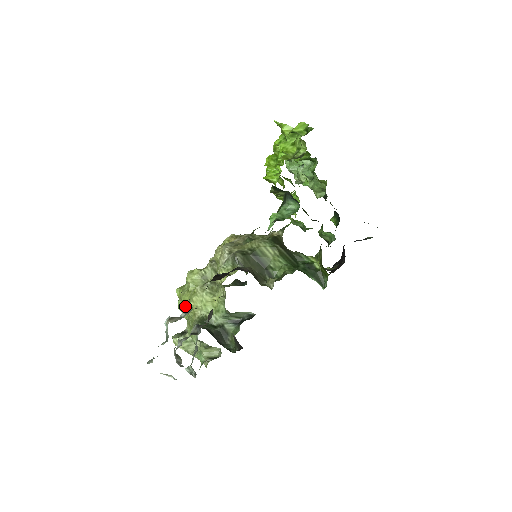
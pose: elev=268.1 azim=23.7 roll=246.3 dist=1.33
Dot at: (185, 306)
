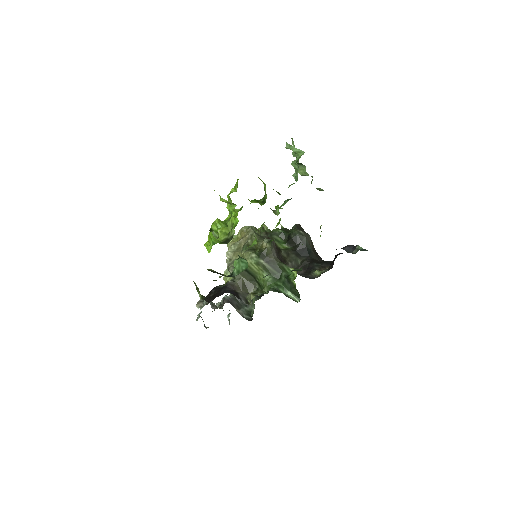
Dot at: occluded
